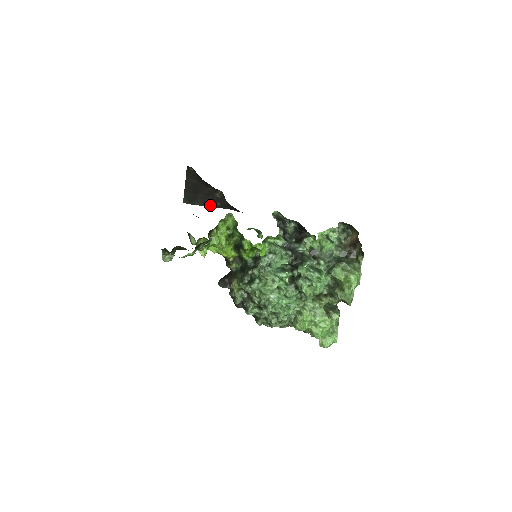
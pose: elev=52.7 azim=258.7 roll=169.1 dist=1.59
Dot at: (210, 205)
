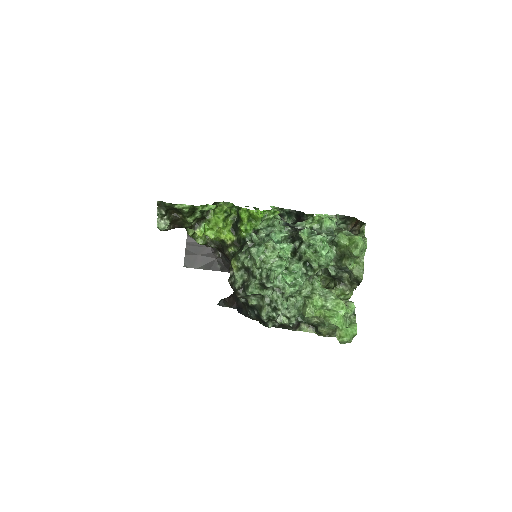
Dot at: (210, 268)
